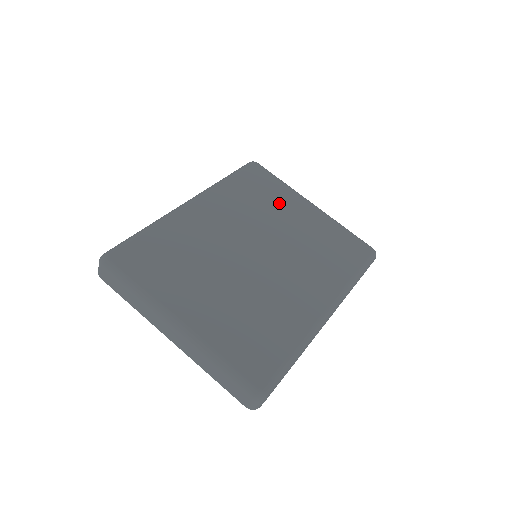
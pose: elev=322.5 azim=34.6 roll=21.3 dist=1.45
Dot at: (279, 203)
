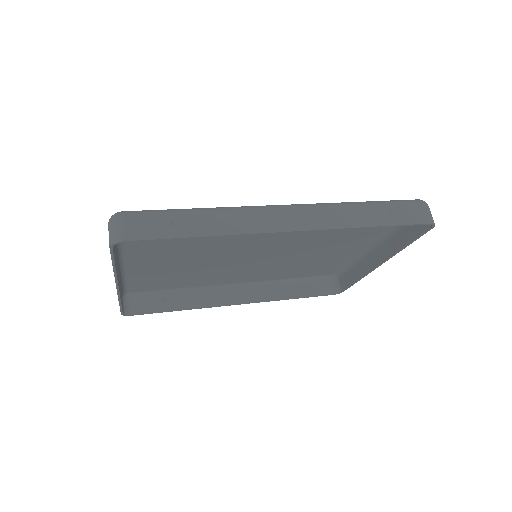
Dot at: (325, 256)
